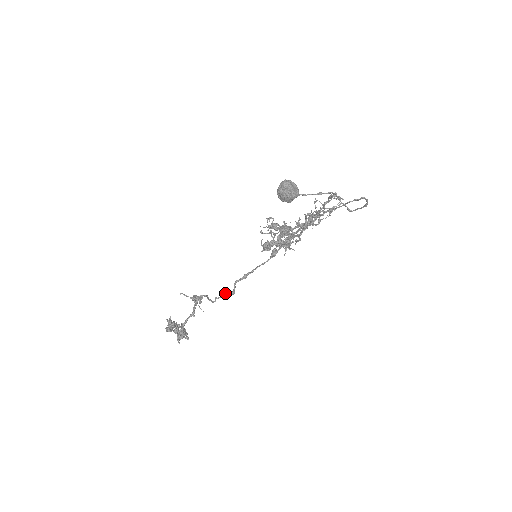
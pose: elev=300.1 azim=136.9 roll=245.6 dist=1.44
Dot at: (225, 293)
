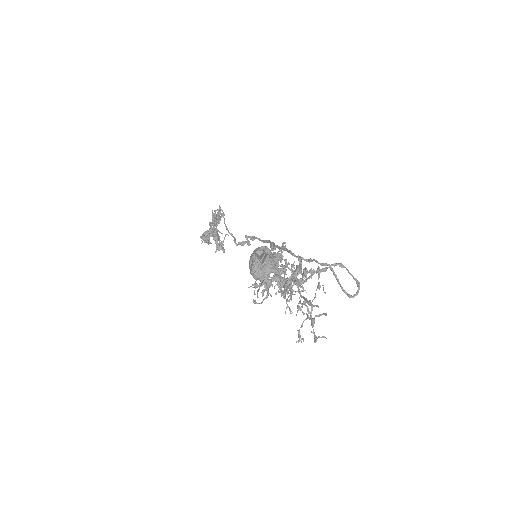
Dot at: (241, 242)
